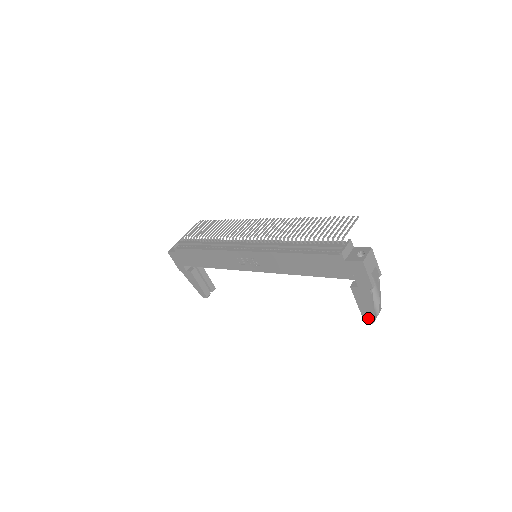
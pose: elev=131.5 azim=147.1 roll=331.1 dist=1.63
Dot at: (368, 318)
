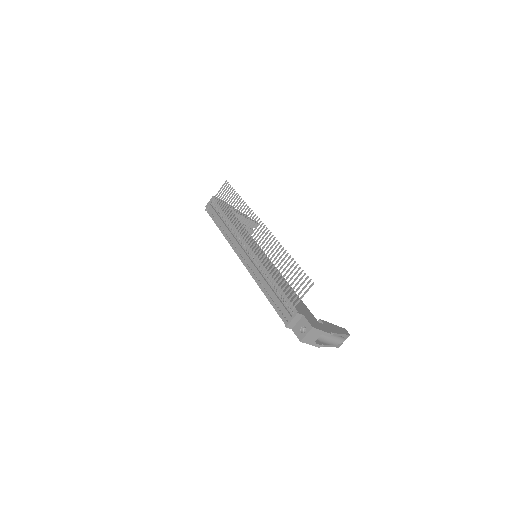
Dot at: occluded
